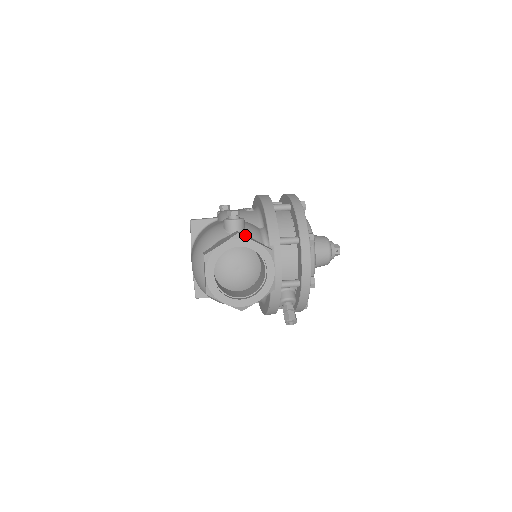
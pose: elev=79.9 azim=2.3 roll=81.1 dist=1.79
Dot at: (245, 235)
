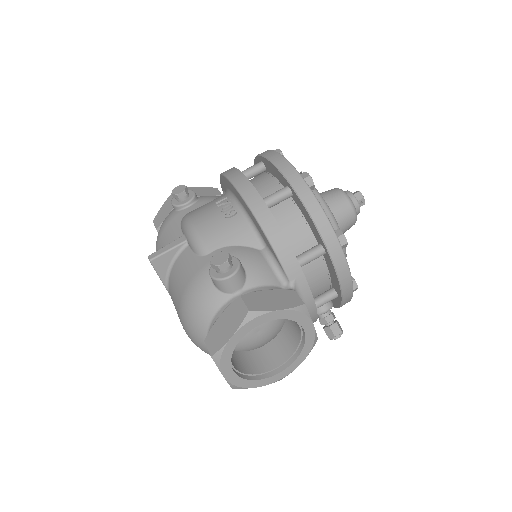
Dot at: (254, 294)
